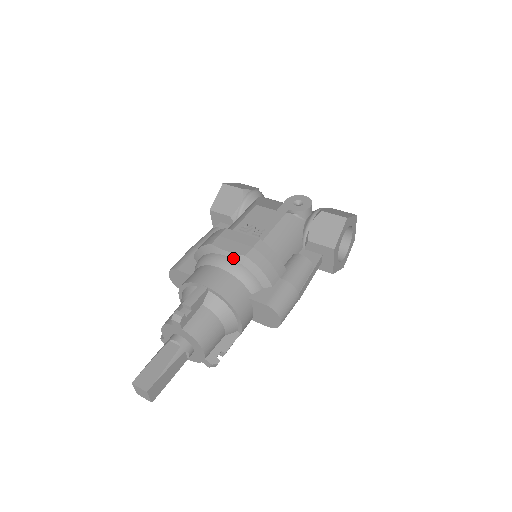
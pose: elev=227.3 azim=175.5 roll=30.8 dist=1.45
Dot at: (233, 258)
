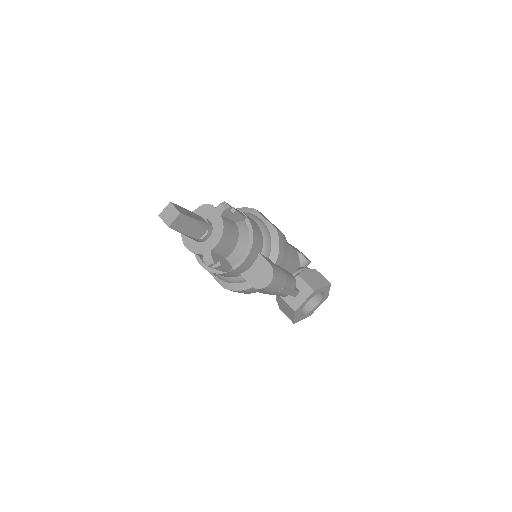
Dot at: (267, 225)
